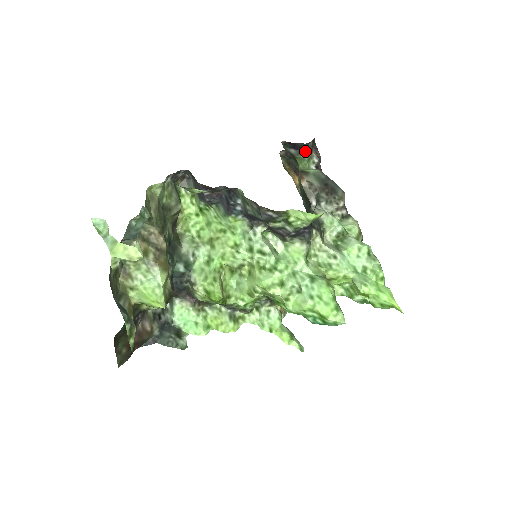
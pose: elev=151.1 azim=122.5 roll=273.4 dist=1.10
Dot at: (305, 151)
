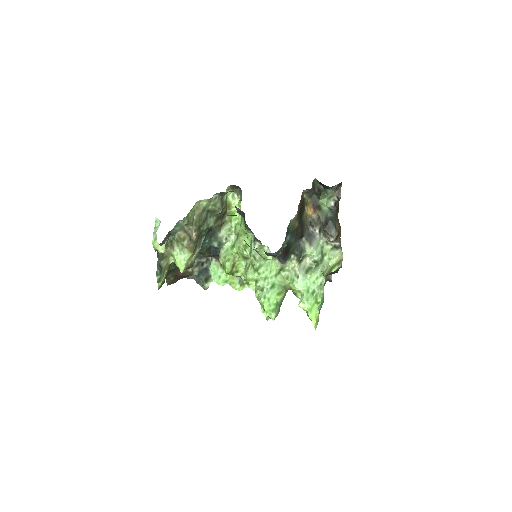
Dot at: (329, 191)
